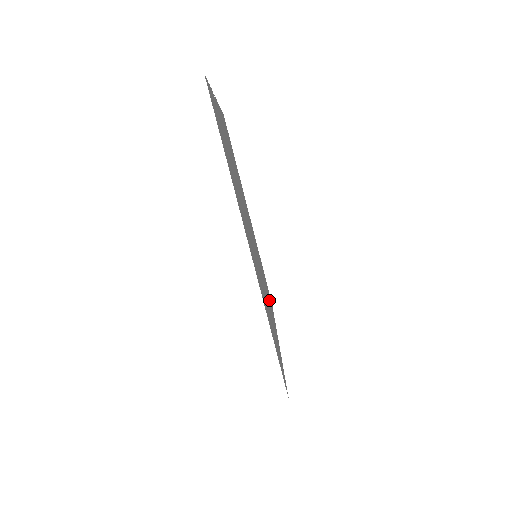
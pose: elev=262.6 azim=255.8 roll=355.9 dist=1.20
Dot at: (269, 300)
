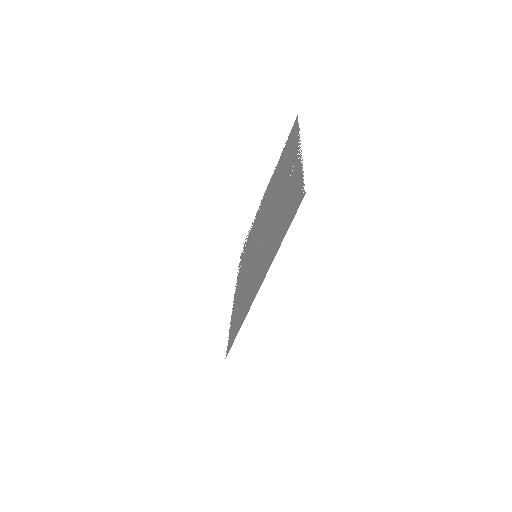
Dot at: (243, 264)
